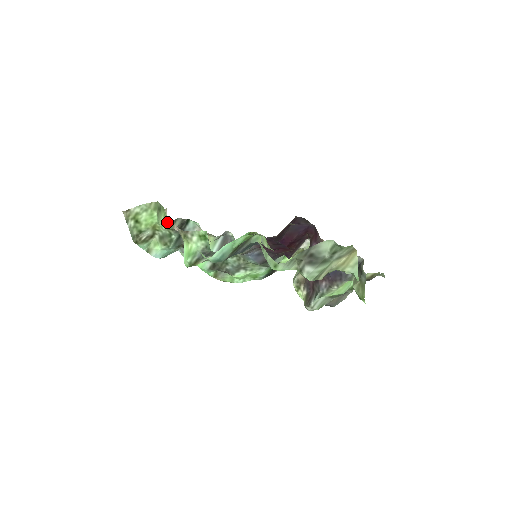
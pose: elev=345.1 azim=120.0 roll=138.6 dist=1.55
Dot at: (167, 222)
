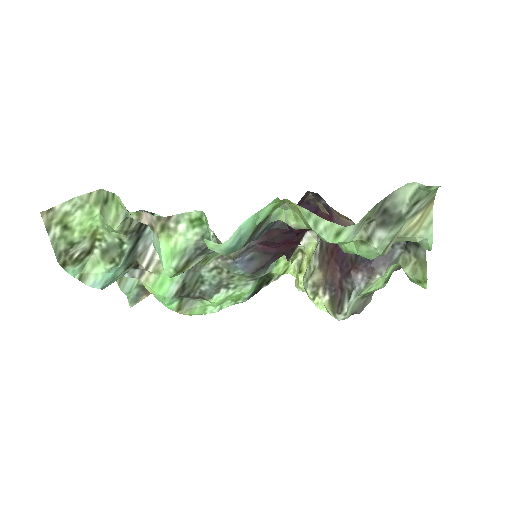
Dot at: (122, 217)
